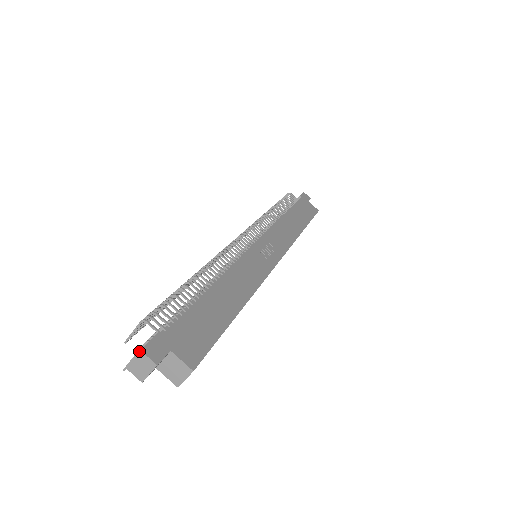
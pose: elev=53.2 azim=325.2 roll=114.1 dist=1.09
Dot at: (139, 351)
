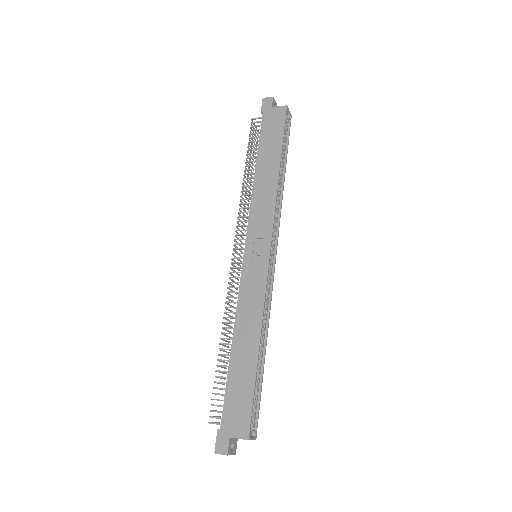
Dot at: (215, 453)
